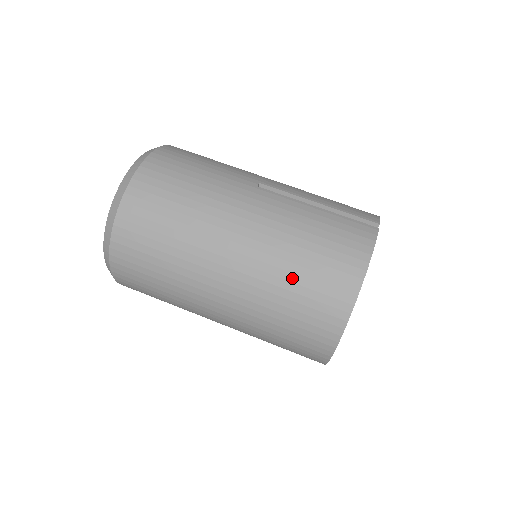
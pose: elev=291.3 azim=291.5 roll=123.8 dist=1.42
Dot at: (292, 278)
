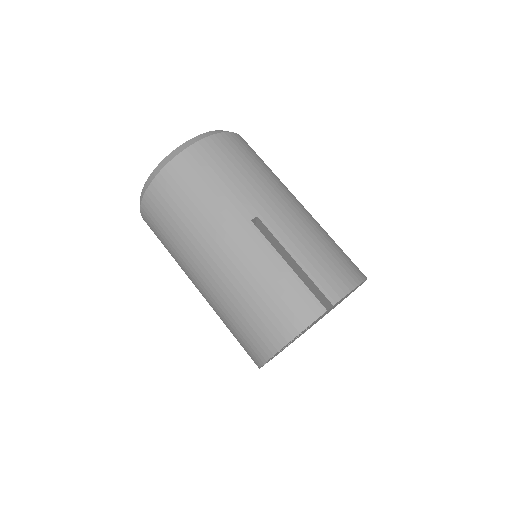
Dot at: (237, 313)
